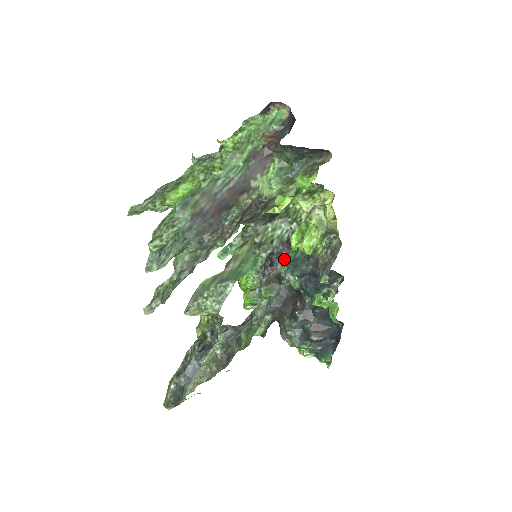
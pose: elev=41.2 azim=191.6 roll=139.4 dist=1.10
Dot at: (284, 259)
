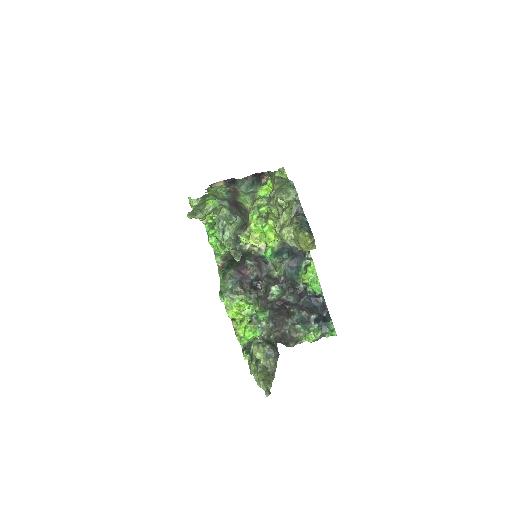
Dot at: (262, 278)
